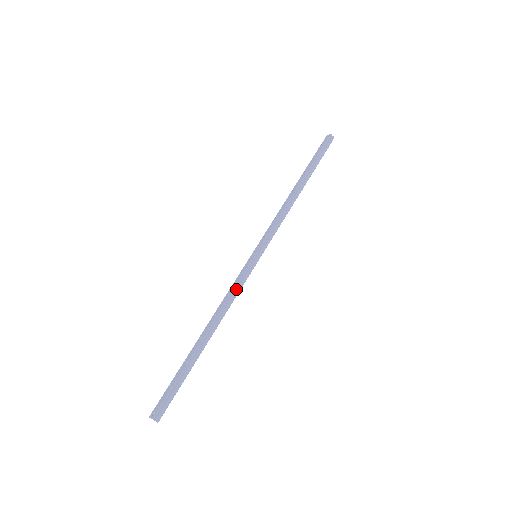
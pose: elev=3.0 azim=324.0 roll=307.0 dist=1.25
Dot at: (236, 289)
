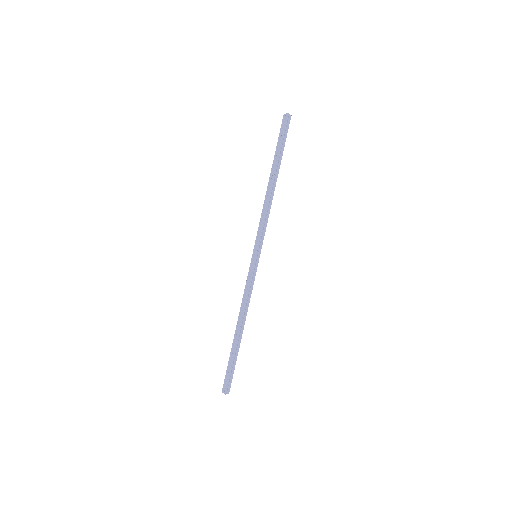
Dot at: (250, 289)
